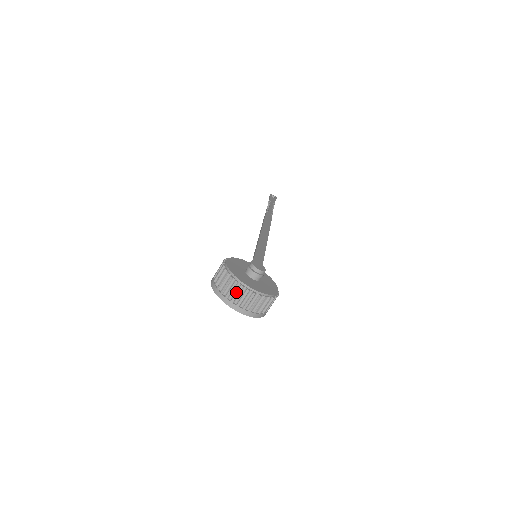
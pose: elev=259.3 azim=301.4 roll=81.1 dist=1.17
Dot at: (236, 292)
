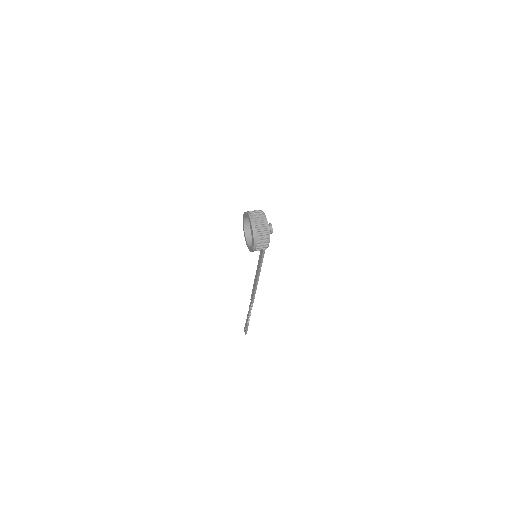
Dot at: (259, 214)
